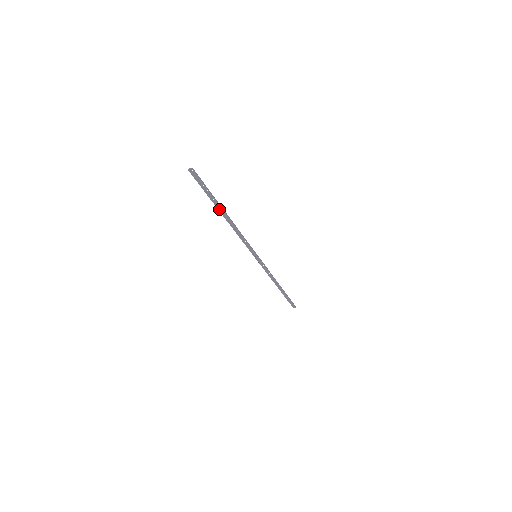
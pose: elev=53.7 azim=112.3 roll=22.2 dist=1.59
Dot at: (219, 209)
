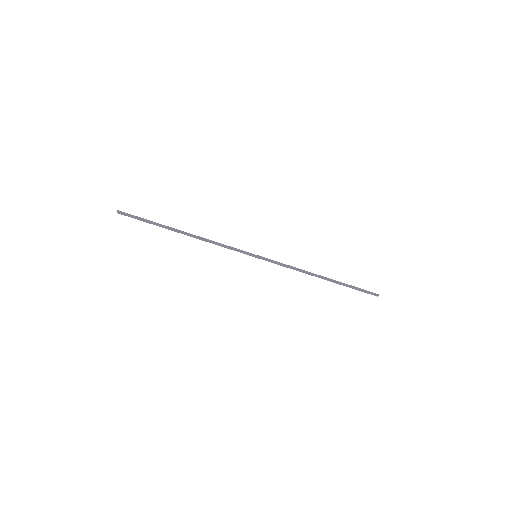
Dot at: (173, 230)
